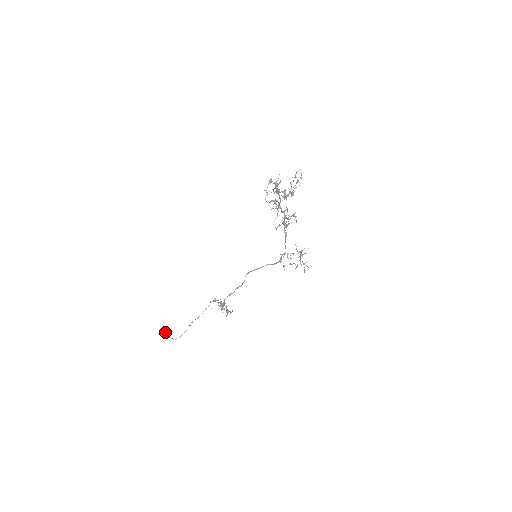
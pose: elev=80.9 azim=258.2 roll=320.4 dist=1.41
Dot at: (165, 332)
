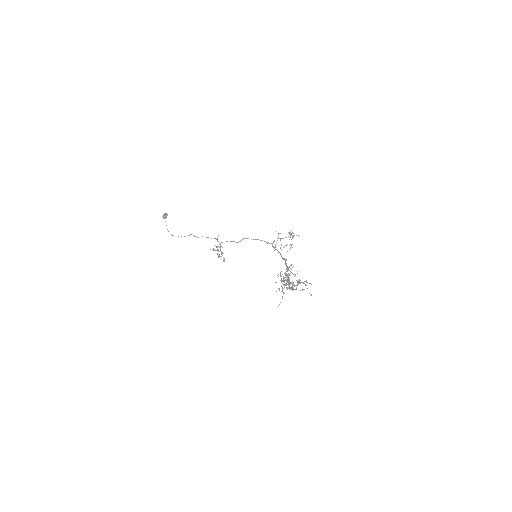
Dot at: (165, 218)
